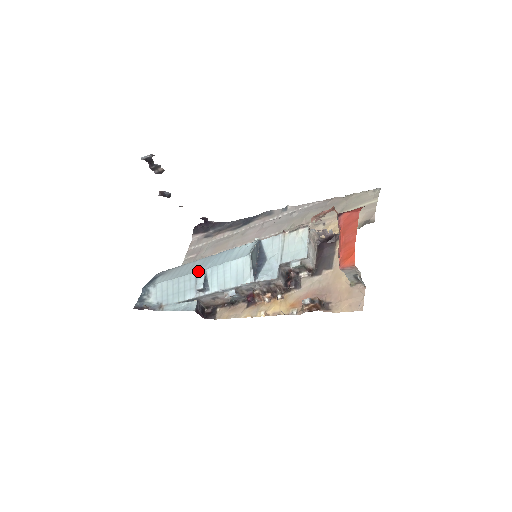
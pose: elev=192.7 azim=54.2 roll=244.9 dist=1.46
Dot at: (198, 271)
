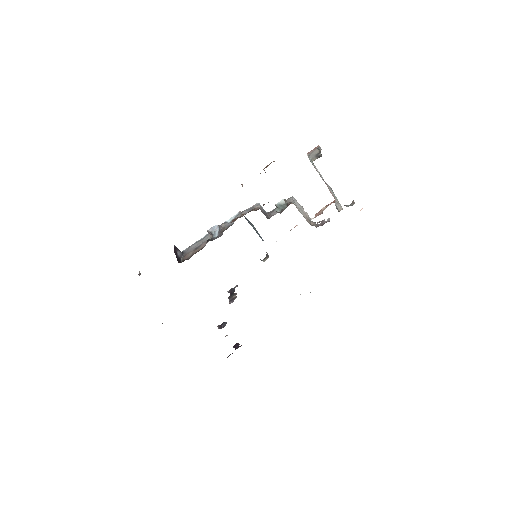
Dot at: occluded
